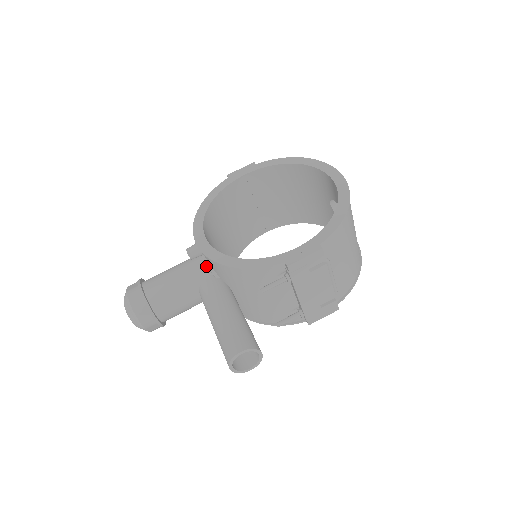
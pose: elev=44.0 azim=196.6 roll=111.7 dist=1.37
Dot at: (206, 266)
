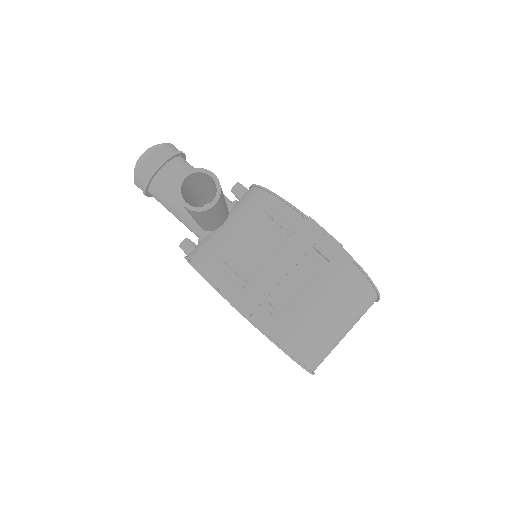
Dot at: (231, 203)
